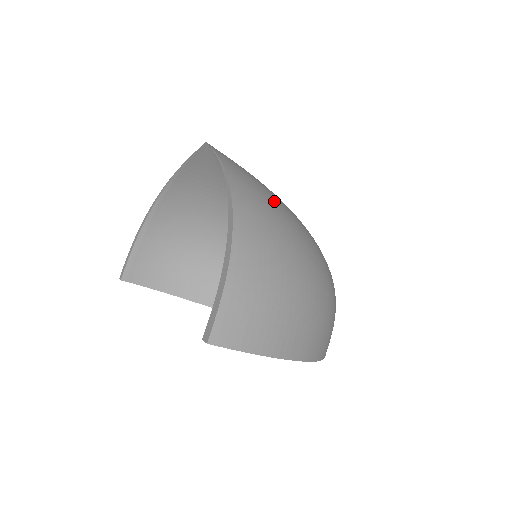
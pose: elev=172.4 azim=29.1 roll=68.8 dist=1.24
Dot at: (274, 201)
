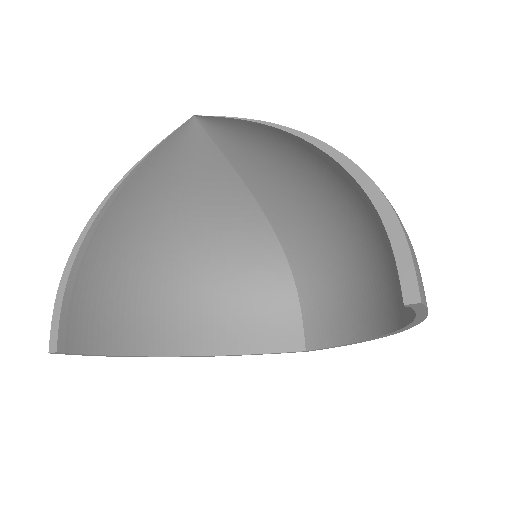
Dot at: occluded
